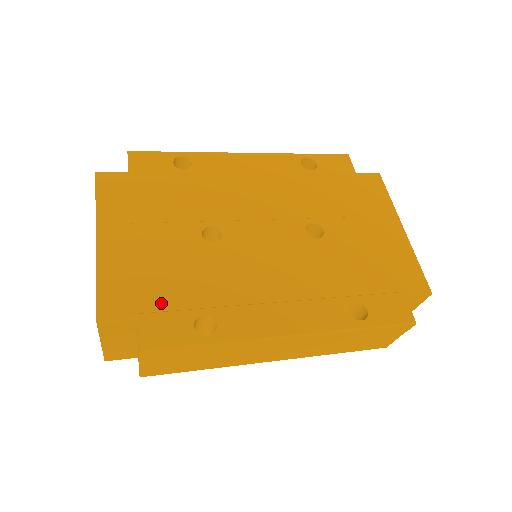
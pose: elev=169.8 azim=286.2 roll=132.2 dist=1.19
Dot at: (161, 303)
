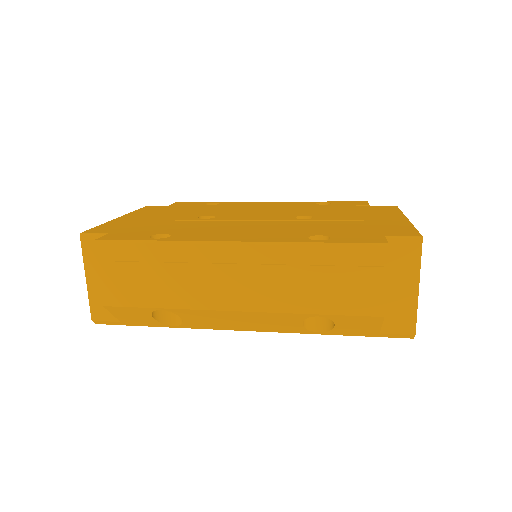
Dot at: (135, 231)
